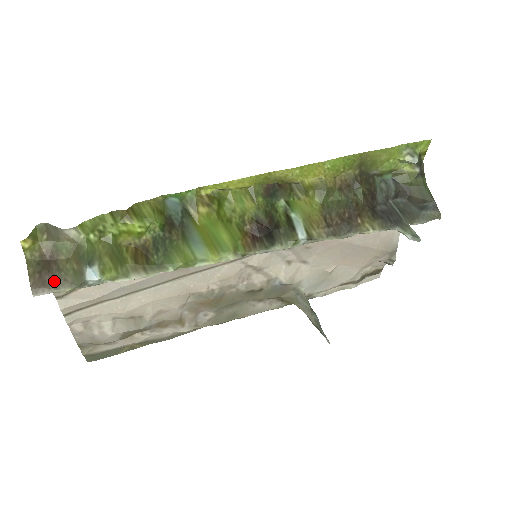
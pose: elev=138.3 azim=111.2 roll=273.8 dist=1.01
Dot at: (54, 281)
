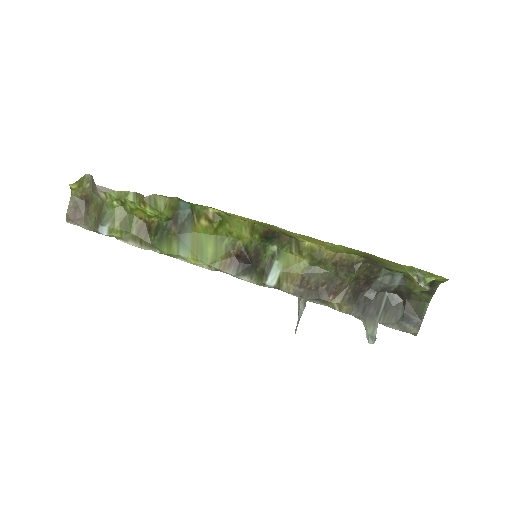
Dot at: (81, 219)
